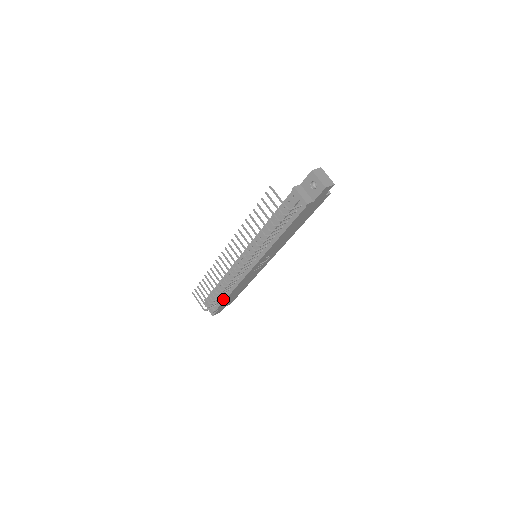
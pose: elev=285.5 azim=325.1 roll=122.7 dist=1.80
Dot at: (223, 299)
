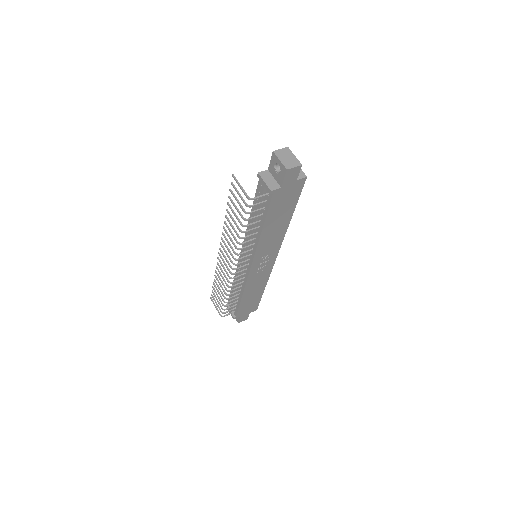
Dot at: (238, 304)
